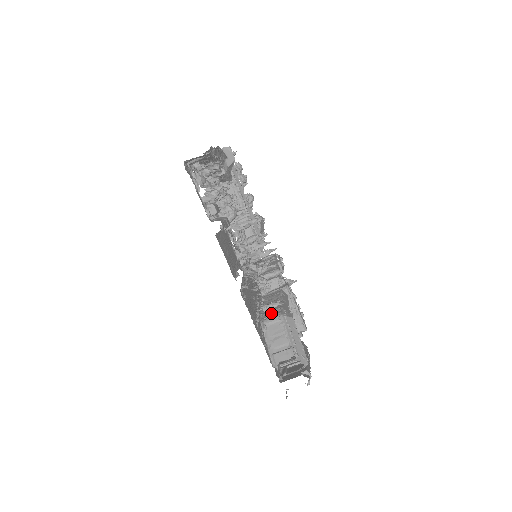
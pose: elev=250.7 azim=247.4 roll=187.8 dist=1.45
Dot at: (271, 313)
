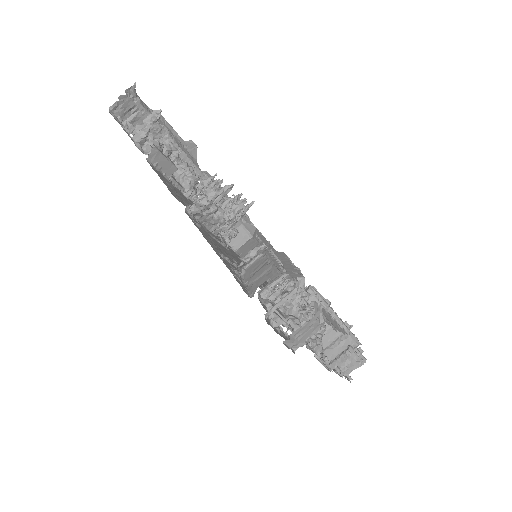
Dot at: occluded
